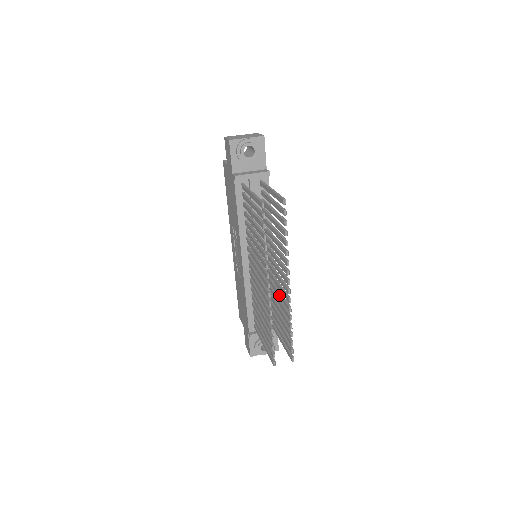
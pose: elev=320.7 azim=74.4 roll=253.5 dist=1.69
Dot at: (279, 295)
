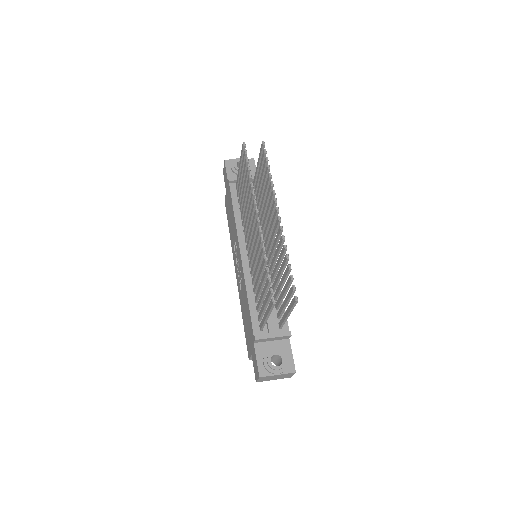
Dot at: (276, 252)
